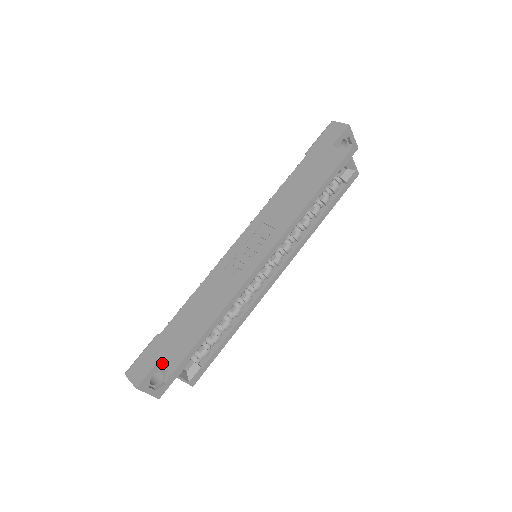
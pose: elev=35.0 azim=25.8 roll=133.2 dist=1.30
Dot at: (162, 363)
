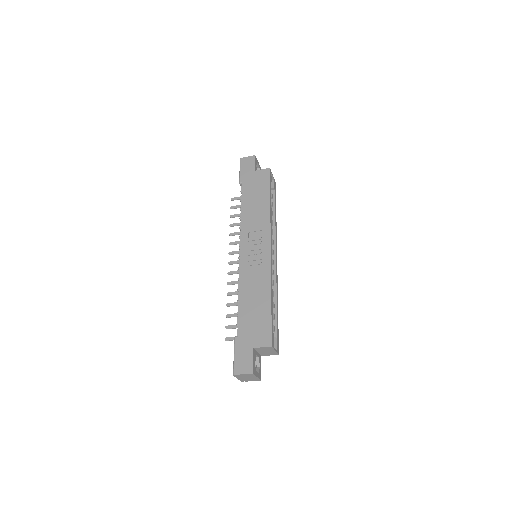
Dot at: (258, 346)
